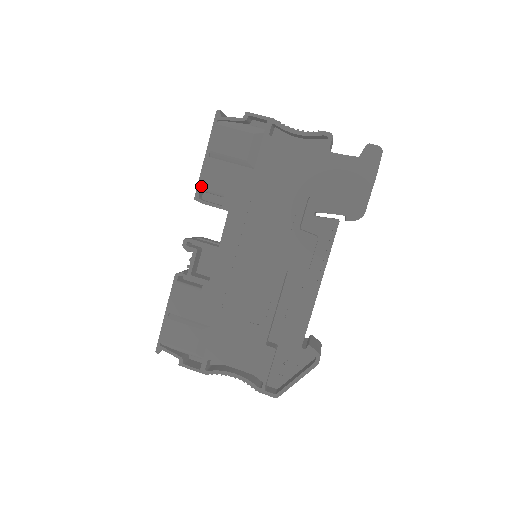
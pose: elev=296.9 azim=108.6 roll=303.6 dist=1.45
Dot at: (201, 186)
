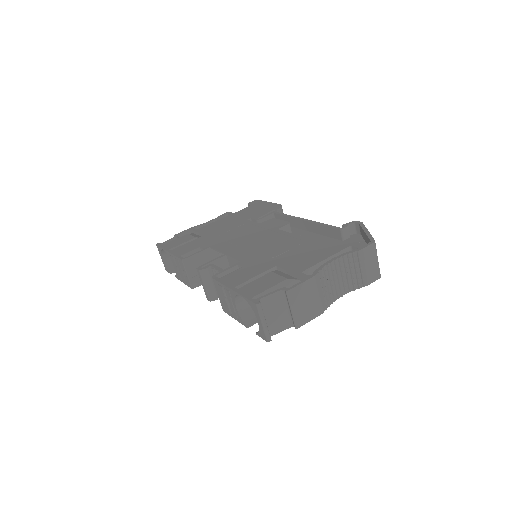
Dot at: (180, 256)
